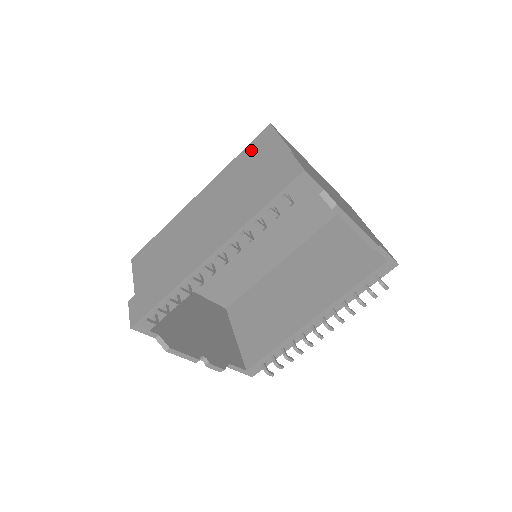
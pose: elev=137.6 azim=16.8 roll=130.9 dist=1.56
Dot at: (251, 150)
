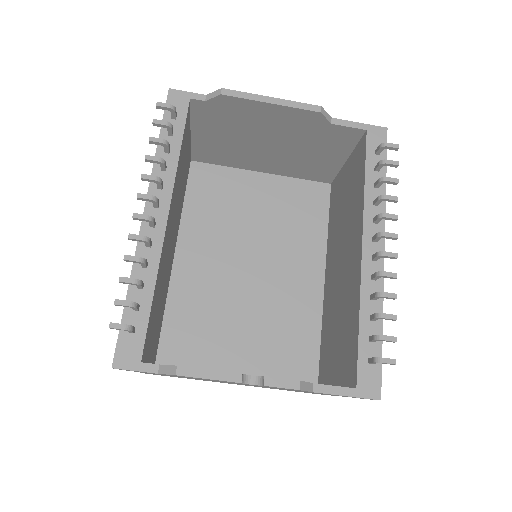
Dot at: occluded
